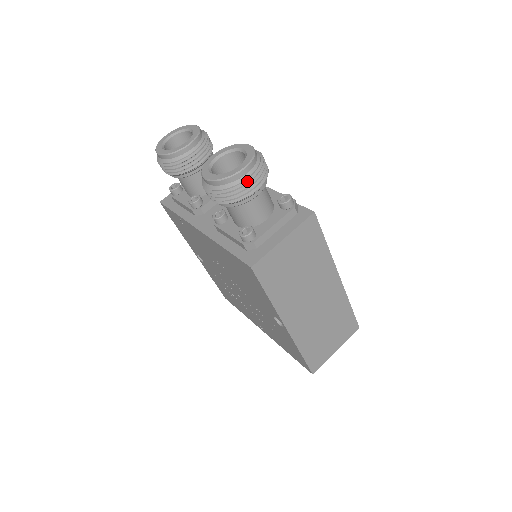
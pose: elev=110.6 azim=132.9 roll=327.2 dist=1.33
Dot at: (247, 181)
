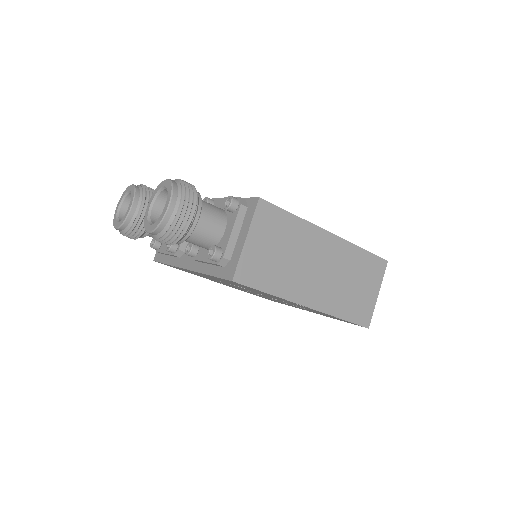
Dot at: (179, 213)
